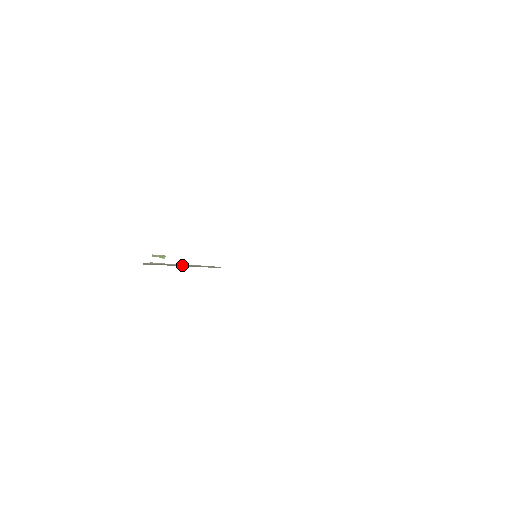
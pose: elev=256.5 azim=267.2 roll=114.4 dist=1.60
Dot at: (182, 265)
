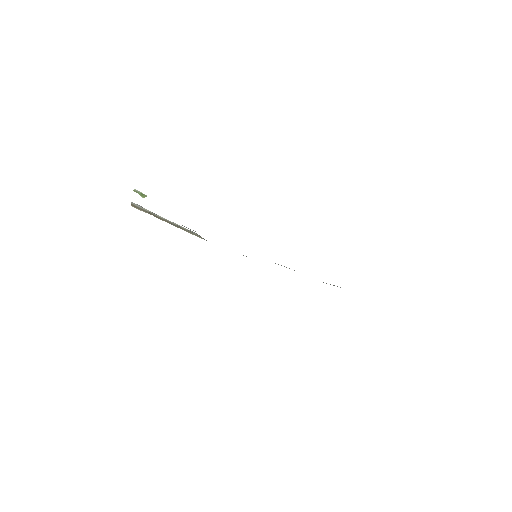
Dot at: (168, 221)
